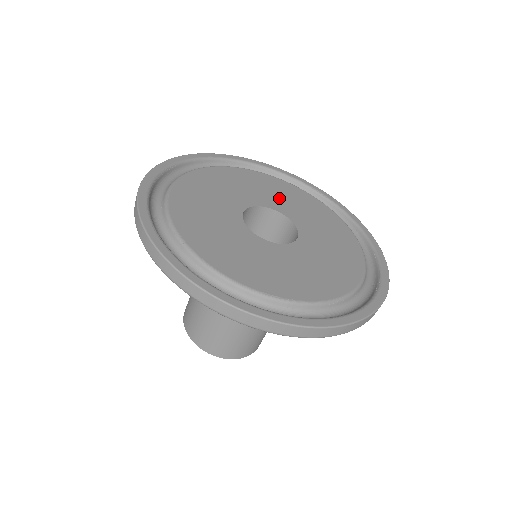
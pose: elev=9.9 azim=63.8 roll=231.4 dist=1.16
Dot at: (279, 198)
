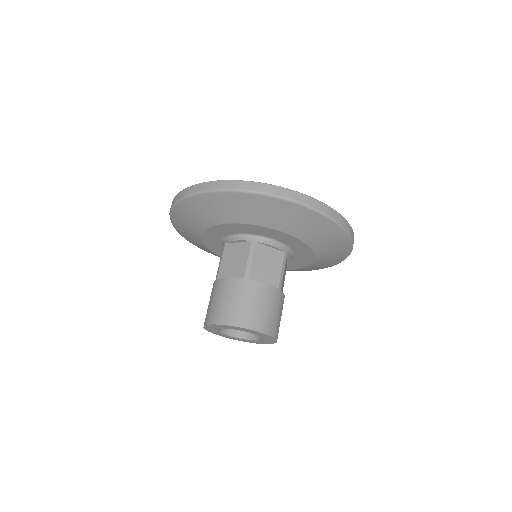
Dot at: occluded
